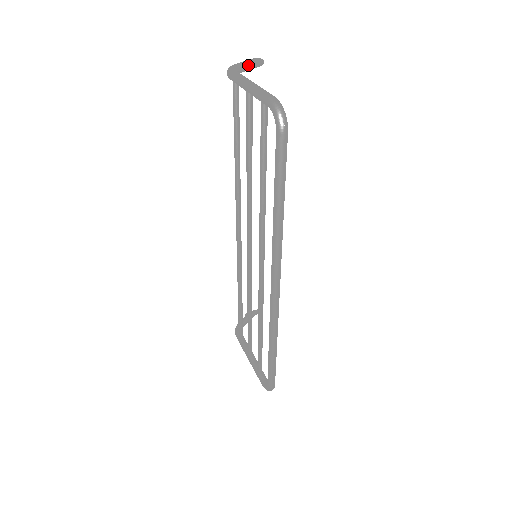
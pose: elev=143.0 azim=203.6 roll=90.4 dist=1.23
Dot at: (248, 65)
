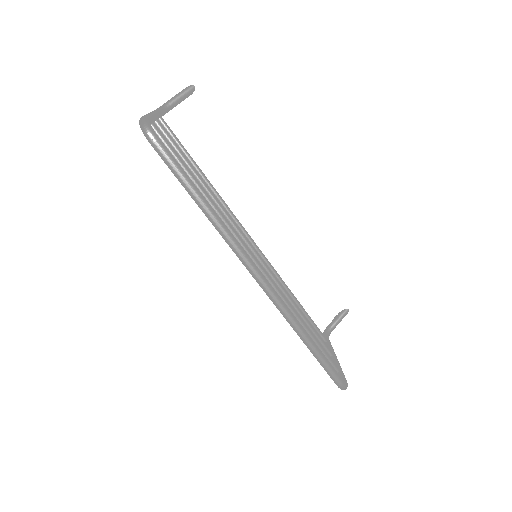
Dot at: (176, 98)
